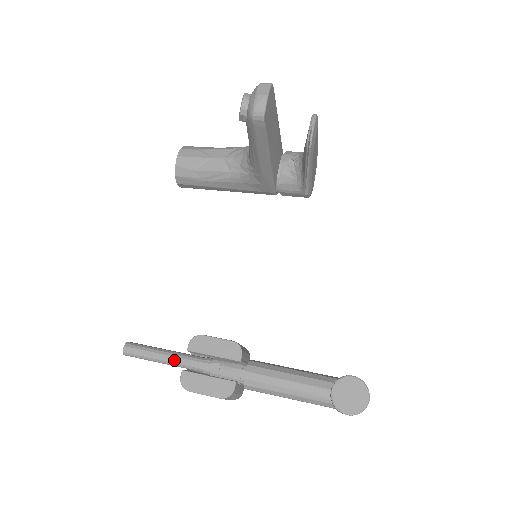
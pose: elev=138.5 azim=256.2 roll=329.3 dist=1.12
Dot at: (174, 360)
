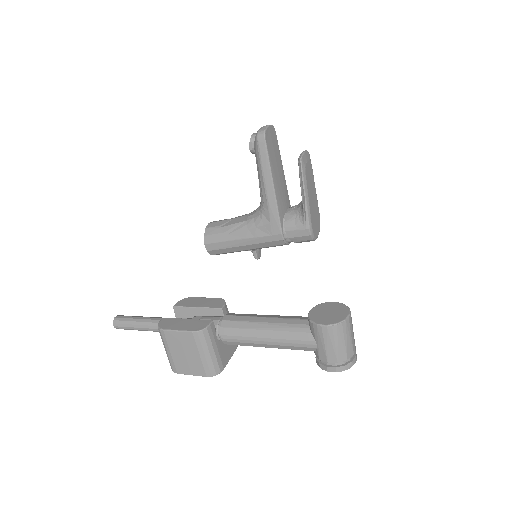
Dot at: (159, 320)
